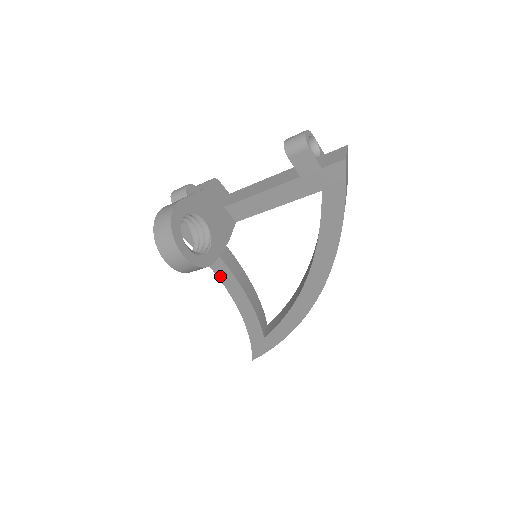
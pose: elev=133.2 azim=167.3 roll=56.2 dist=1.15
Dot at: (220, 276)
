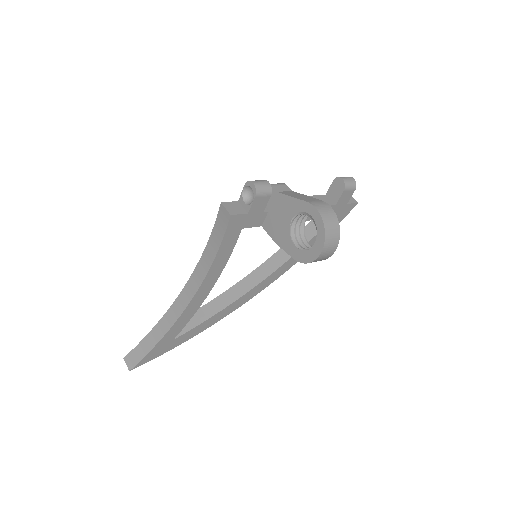
Dot at: (211, 271)
